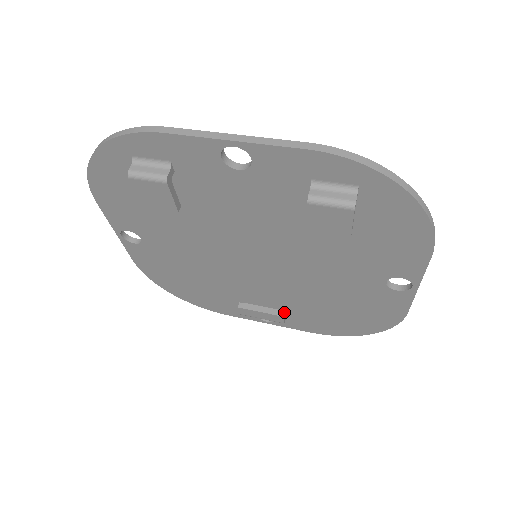
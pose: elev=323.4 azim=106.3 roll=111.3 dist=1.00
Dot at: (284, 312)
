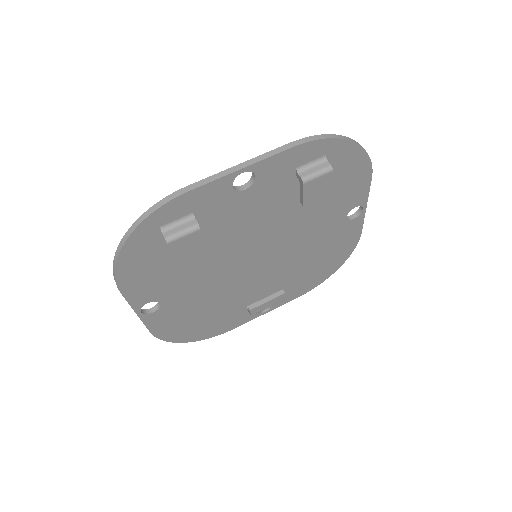
Dot at: (283, 290)
